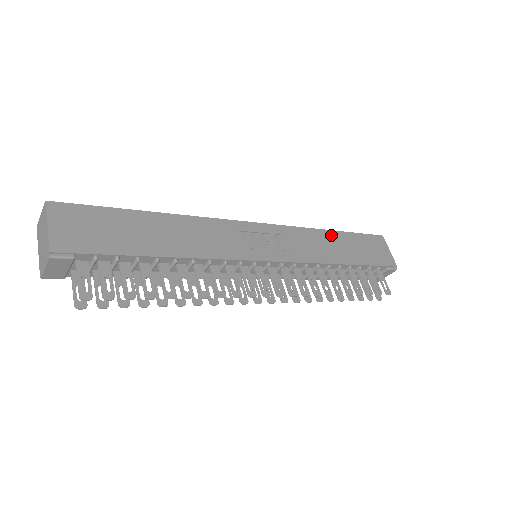
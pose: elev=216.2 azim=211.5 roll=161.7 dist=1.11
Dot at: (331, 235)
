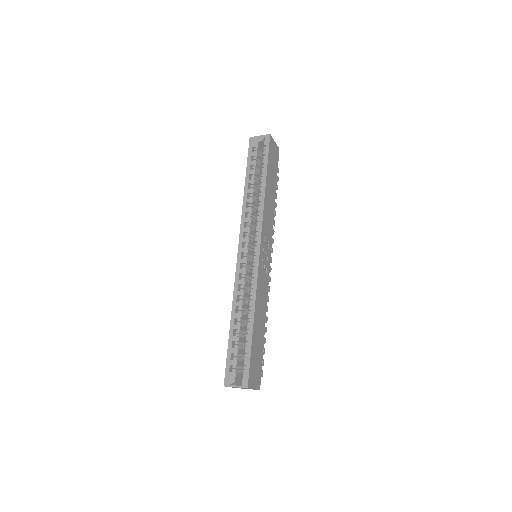
Dot at: (267, 190)
